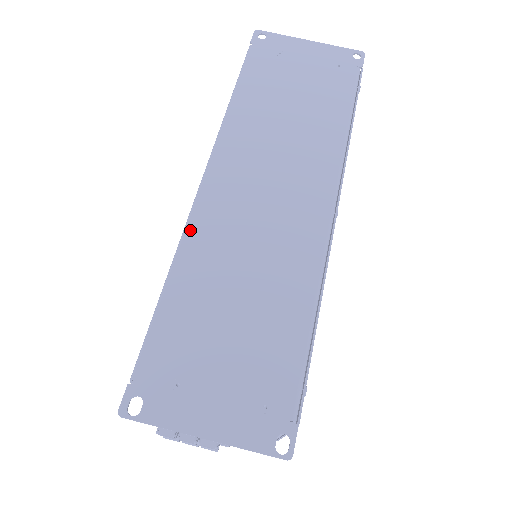
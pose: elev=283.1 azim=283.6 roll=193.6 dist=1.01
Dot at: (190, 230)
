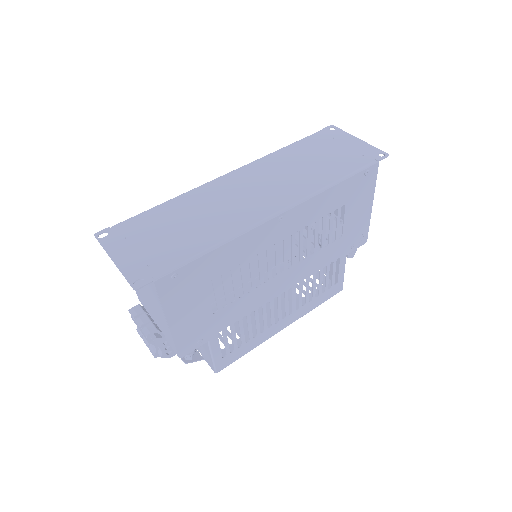
Dot at: (198, 189)
